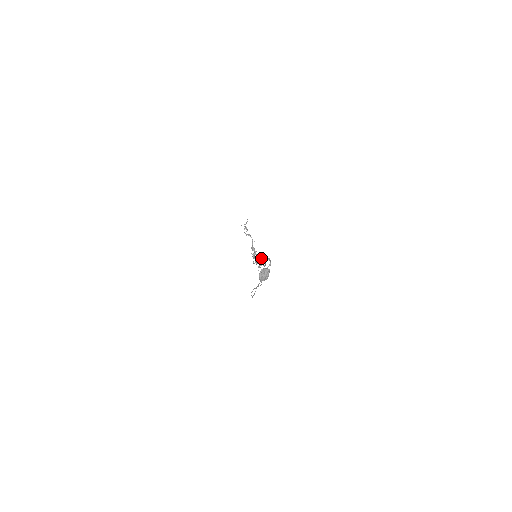
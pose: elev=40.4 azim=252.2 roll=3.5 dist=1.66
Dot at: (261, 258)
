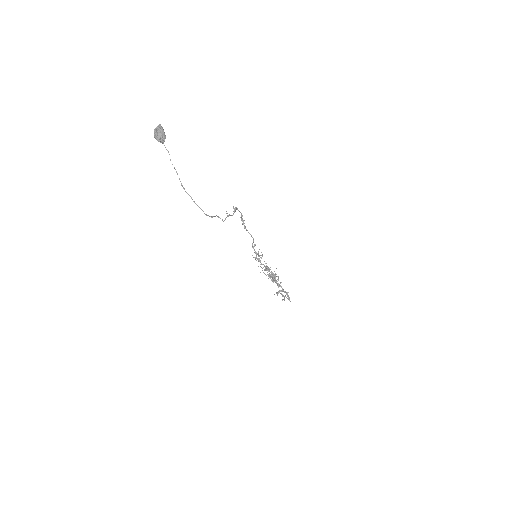
Dot at: occluded
